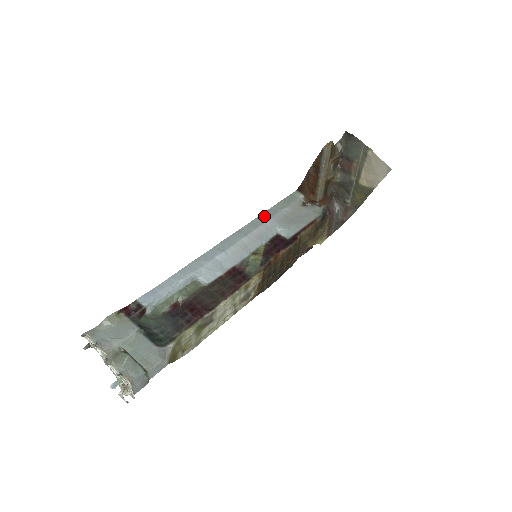
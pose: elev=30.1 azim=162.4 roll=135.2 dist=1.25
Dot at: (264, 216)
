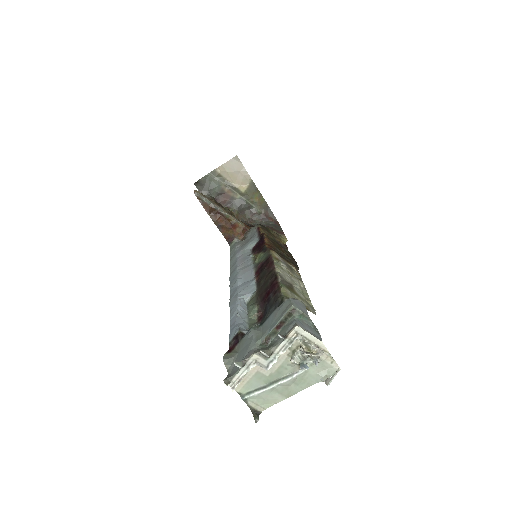
Dot at: (232, 260)
